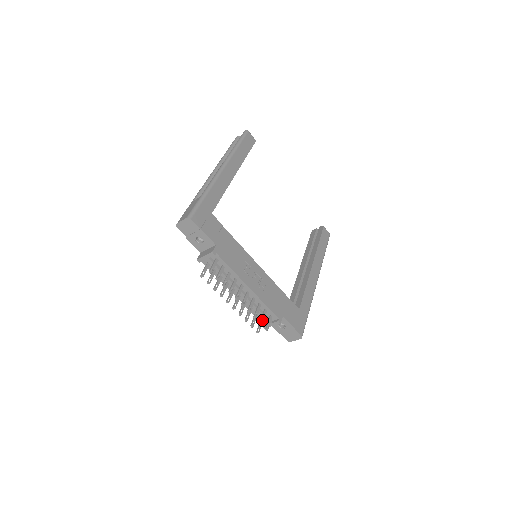
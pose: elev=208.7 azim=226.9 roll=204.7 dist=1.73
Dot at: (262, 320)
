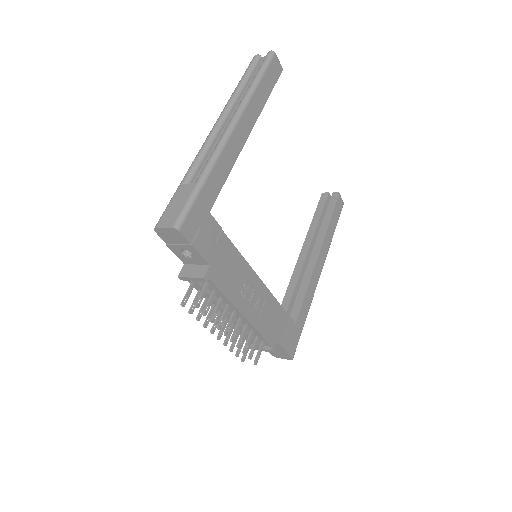
Dot at: (252, 352)
